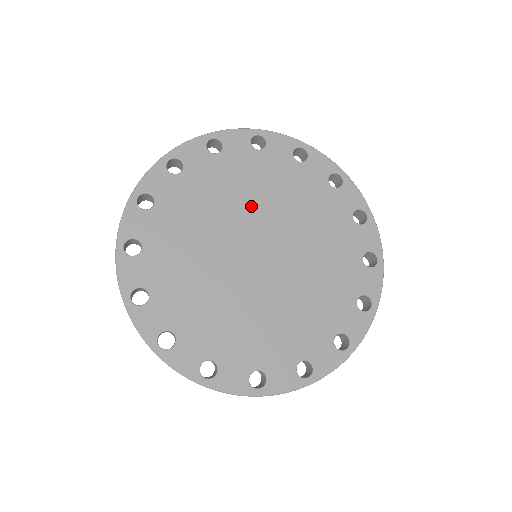
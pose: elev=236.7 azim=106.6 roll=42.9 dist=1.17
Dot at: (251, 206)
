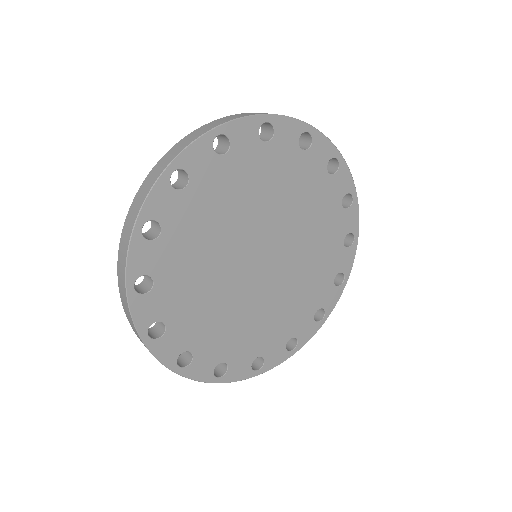
Dot at: (288, 216)
